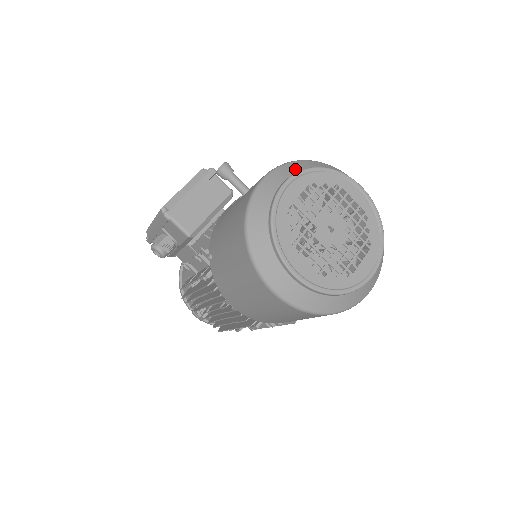
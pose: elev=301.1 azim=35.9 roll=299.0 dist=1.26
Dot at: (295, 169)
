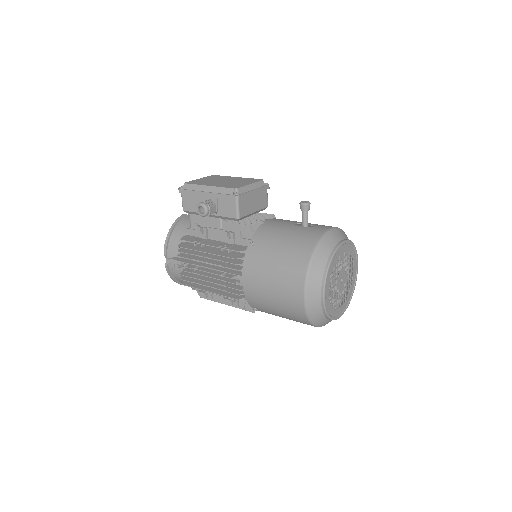
Dot at: (345, 236)
